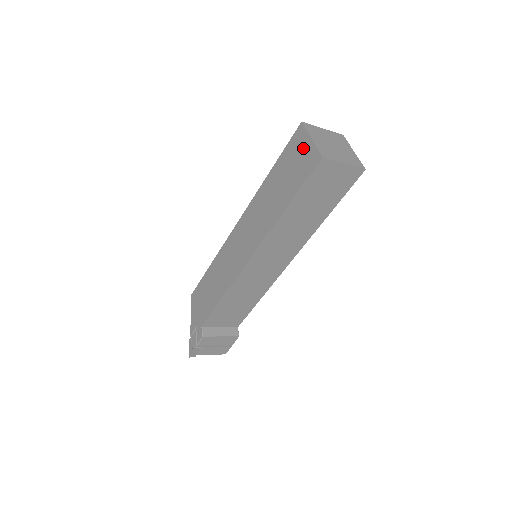
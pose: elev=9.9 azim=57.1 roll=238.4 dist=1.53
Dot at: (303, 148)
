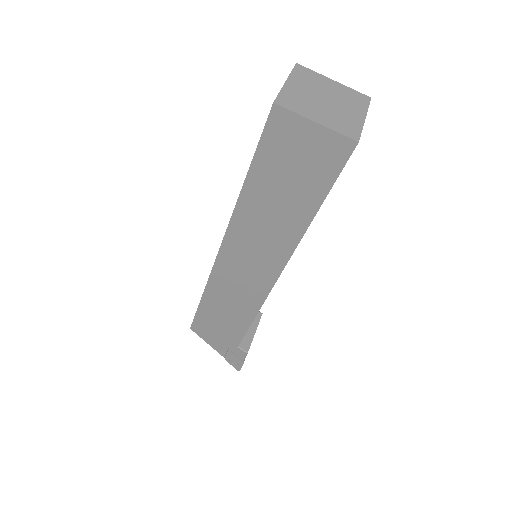
Dot at: (304, 139)
